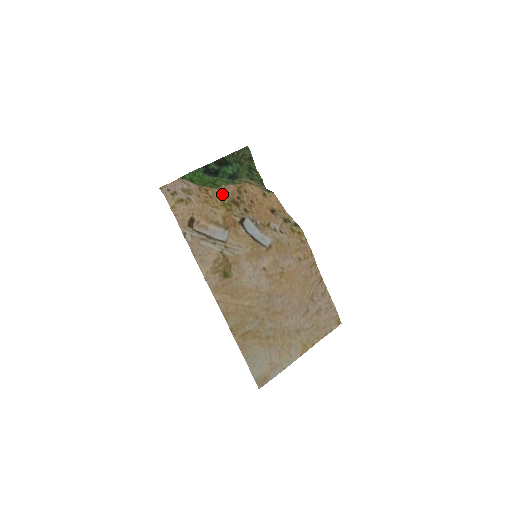
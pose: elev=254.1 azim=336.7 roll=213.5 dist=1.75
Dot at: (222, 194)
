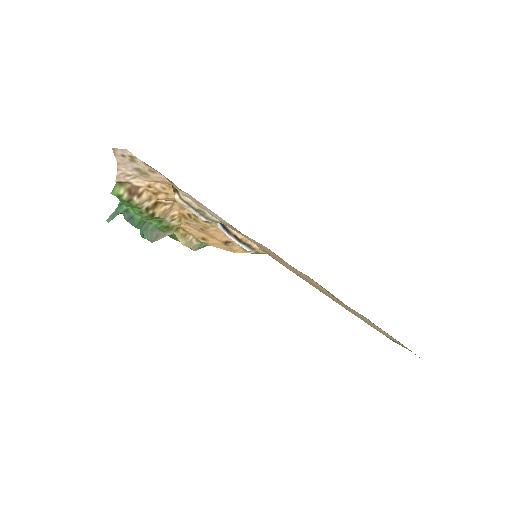
Dot at: (174, 201)
